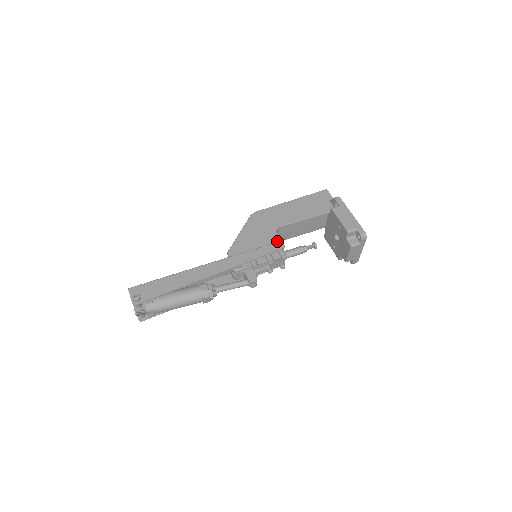
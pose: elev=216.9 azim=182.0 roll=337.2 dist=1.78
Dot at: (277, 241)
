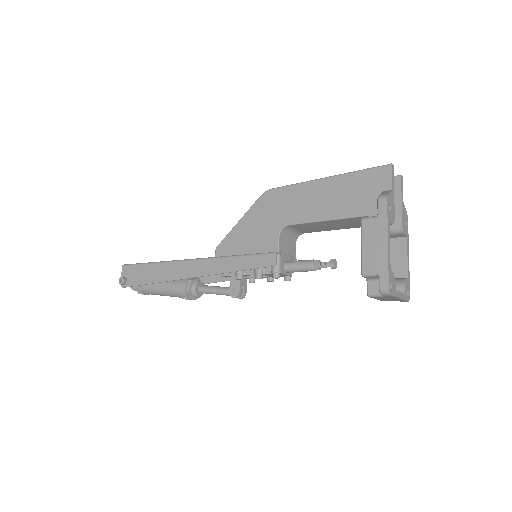
Dot at: (273, 250)
